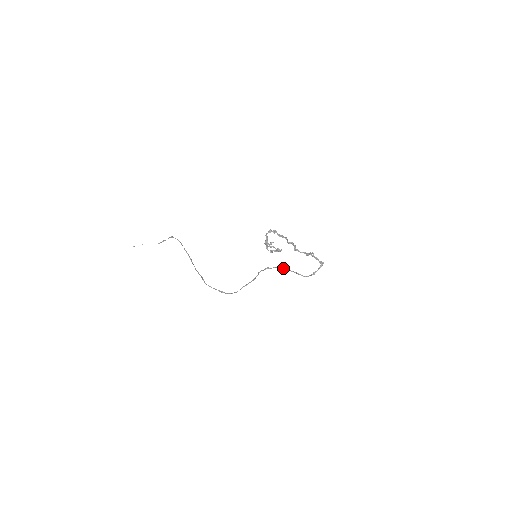
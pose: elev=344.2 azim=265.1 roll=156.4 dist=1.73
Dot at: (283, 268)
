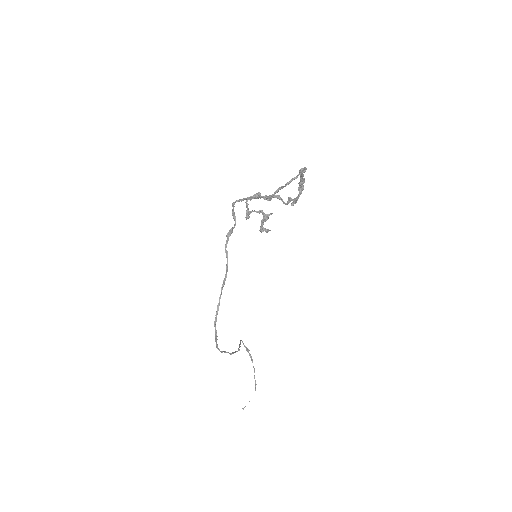
Dot at: (233, 206)
